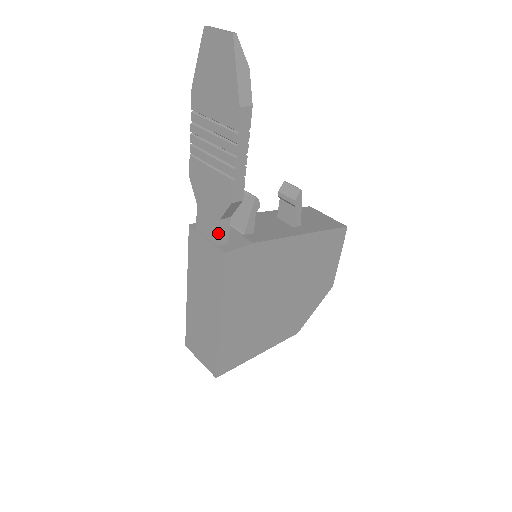
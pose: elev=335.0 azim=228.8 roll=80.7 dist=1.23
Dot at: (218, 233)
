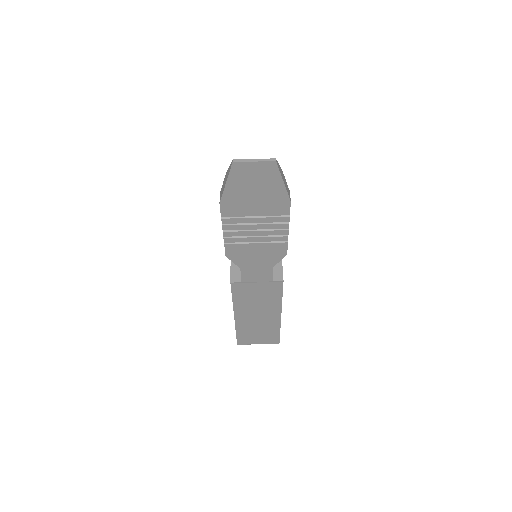
Dot at: (272, 275)
